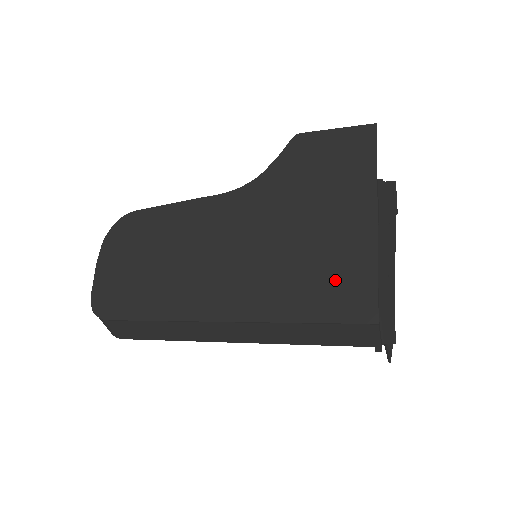
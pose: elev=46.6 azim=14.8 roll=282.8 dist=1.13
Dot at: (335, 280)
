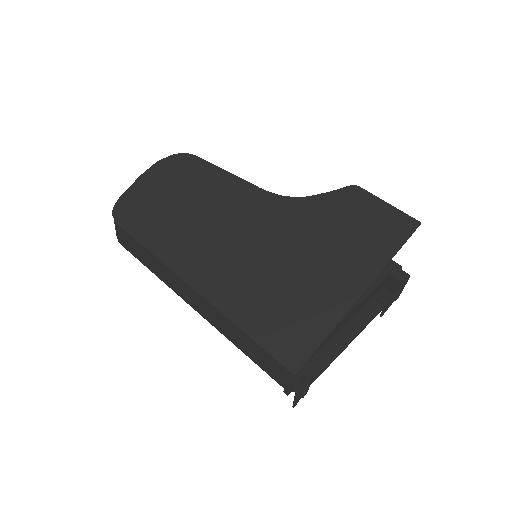
Dot at: (291, 320)
